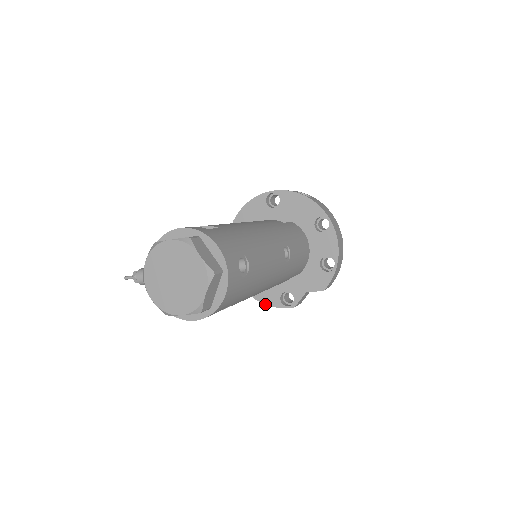
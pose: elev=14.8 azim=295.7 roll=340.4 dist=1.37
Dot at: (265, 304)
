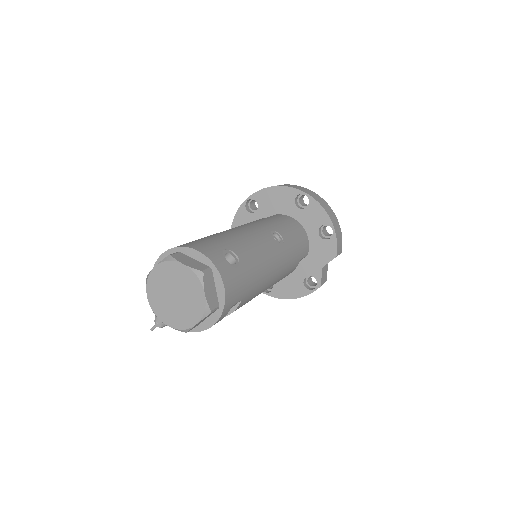
Dot at: occluded
